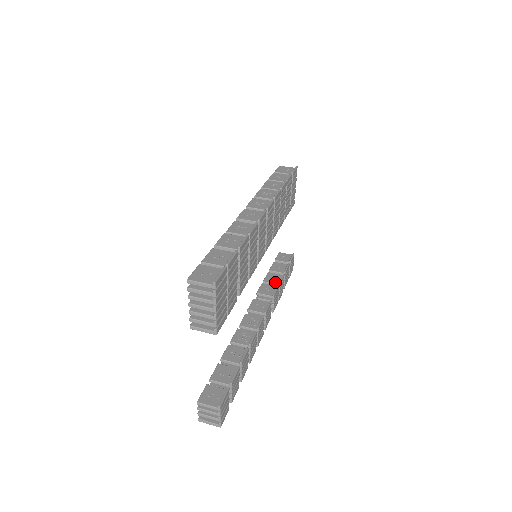
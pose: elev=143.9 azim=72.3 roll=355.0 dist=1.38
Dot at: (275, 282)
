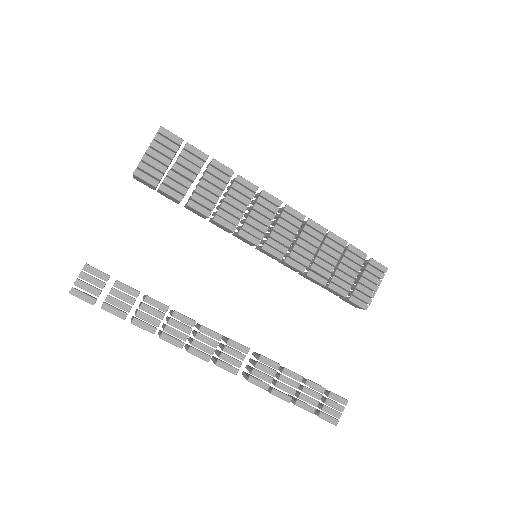
Dot at: occluded
